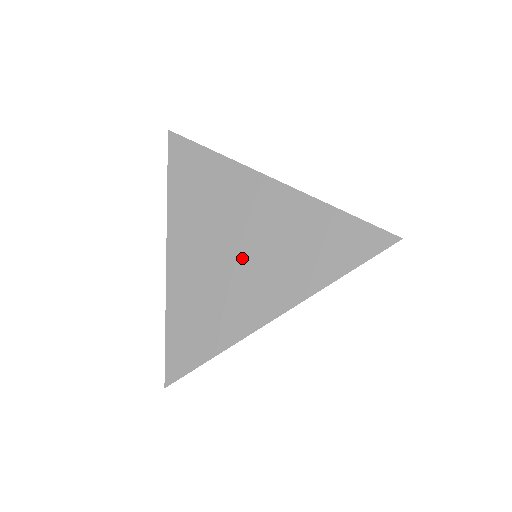
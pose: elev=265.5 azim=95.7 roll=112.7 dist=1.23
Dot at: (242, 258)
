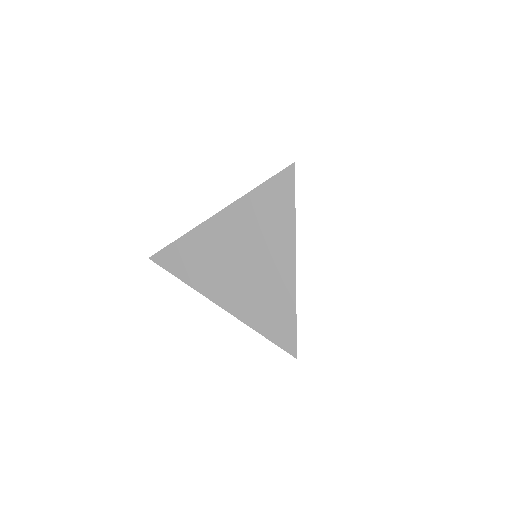
Dot at: (240, 269)
